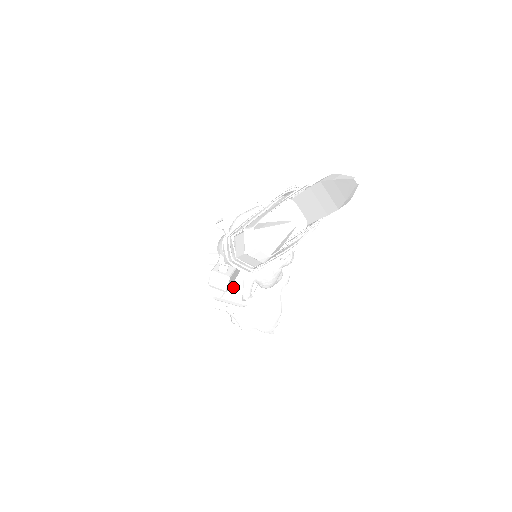
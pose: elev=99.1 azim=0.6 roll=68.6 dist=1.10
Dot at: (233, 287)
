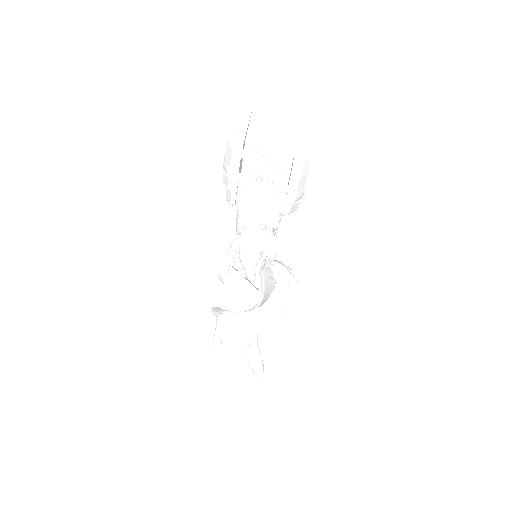
Dot at: occluded
